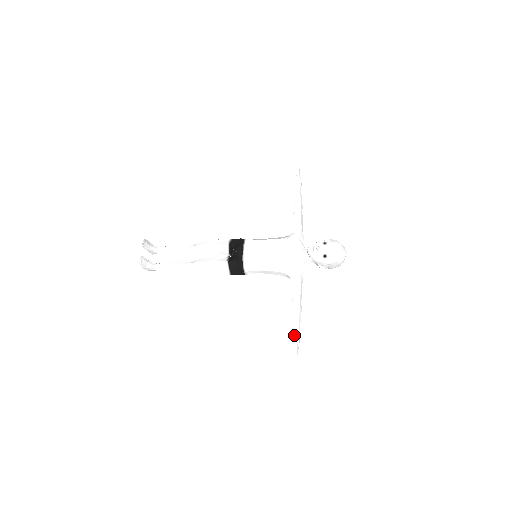
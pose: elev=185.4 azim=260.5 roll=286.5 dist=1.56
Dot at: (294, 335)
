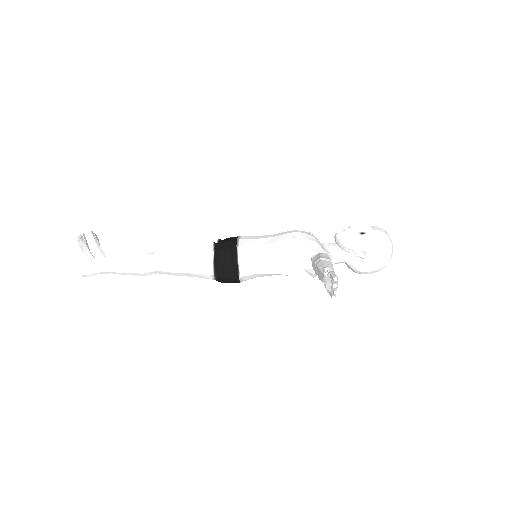
Dot at: (327, 266)
